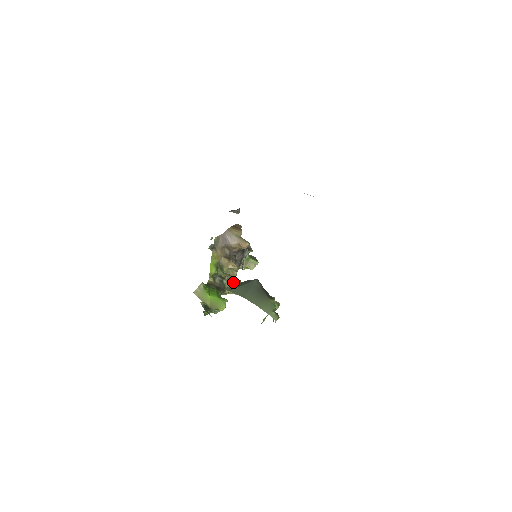
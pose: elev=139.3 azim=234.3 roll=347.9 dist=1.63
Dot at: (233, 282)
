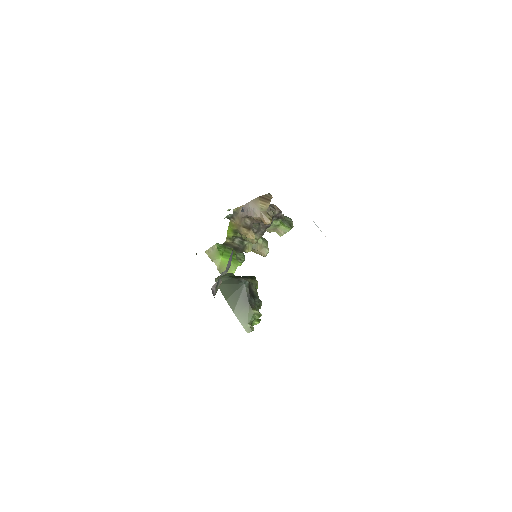
Dot at: (257, 243)
